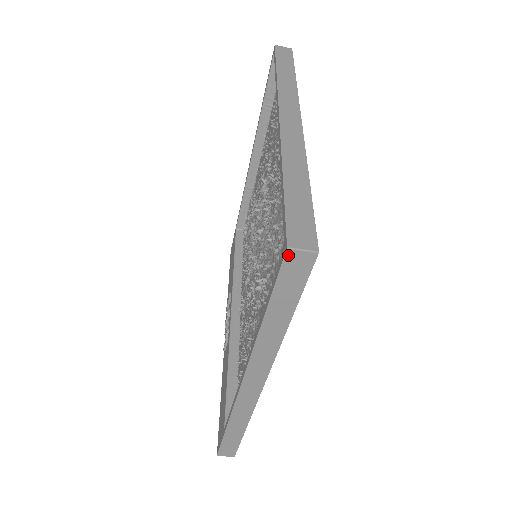
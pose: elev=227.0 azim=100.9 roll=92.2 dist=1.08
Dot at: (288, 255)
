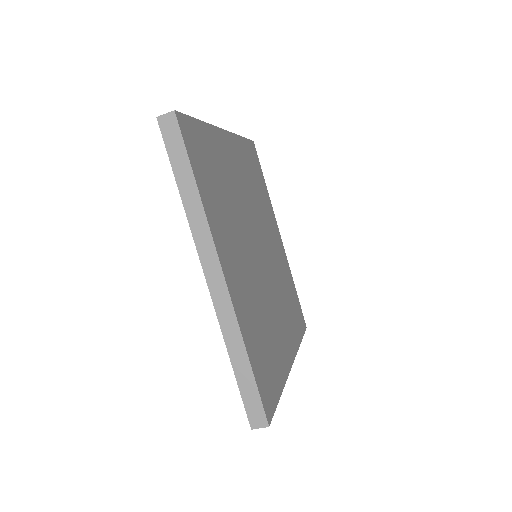
Dot at: (160, 122)
